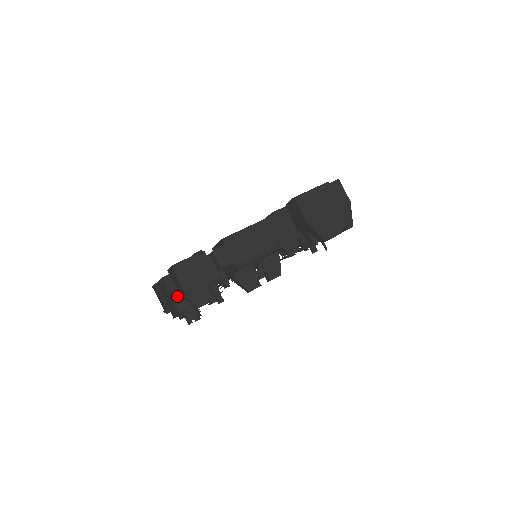
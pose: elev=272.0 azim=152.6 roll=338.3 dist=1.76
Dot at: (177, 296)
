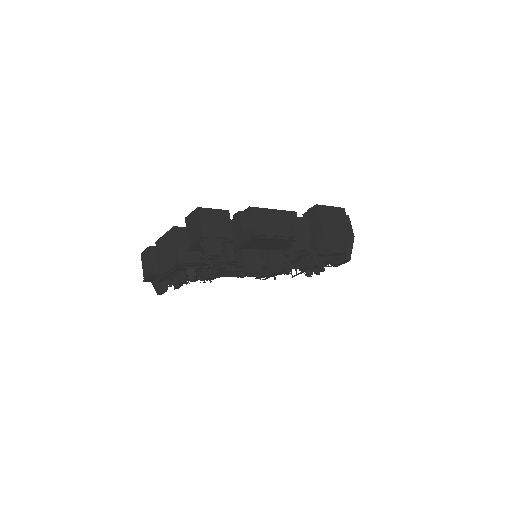
Dot at: (182, 249)
